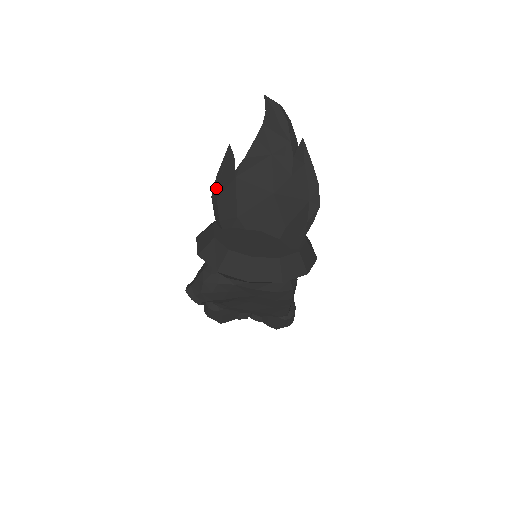
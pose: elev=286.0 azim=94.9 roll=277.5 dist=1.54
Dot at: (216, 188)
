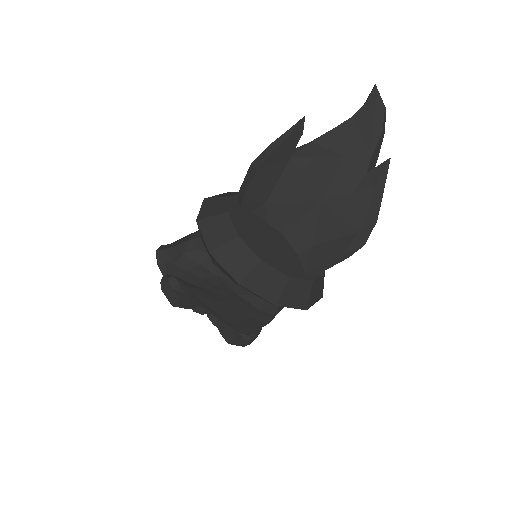
Dot at: (263, 157)
